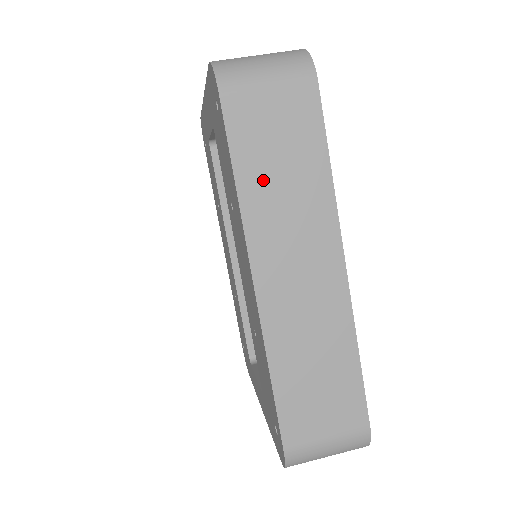
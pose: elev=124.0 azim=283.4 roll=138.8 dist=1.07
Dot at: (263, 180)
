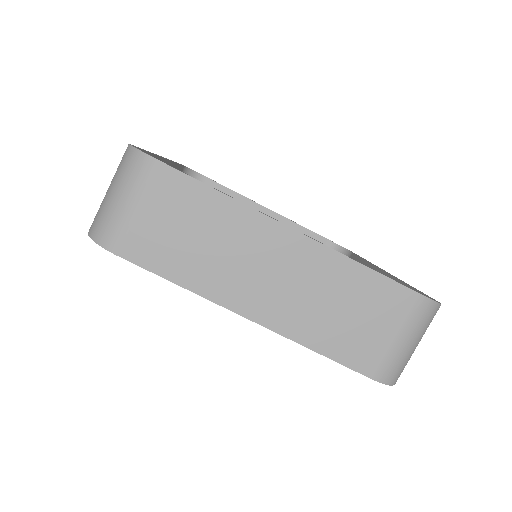
Dot at: occluded
